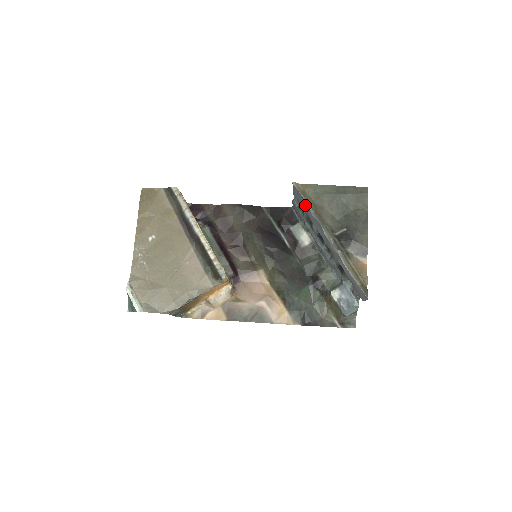
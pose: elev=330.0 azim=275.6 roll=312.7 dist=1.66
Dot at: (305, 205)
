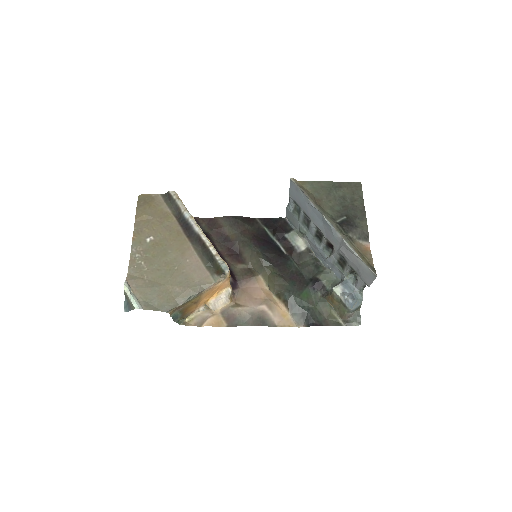
Dot at: (304, 199)
